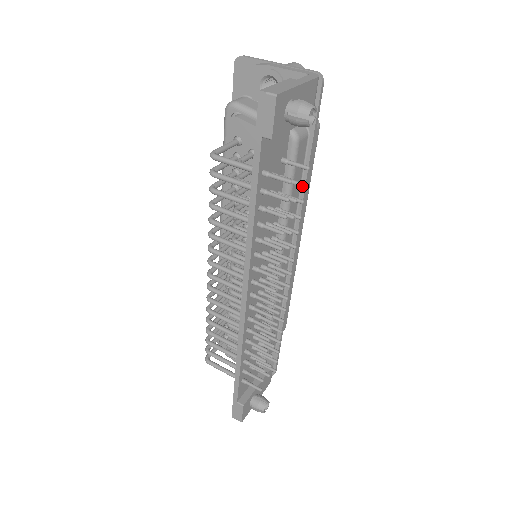
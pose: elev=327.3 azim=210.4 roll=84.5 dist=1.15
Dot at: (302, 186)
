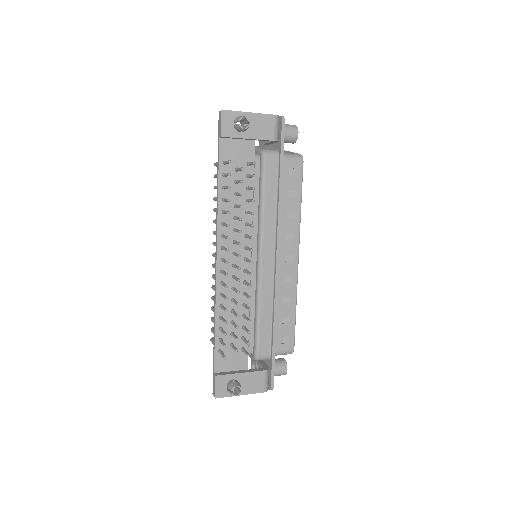
Dot at: (252, 176)
